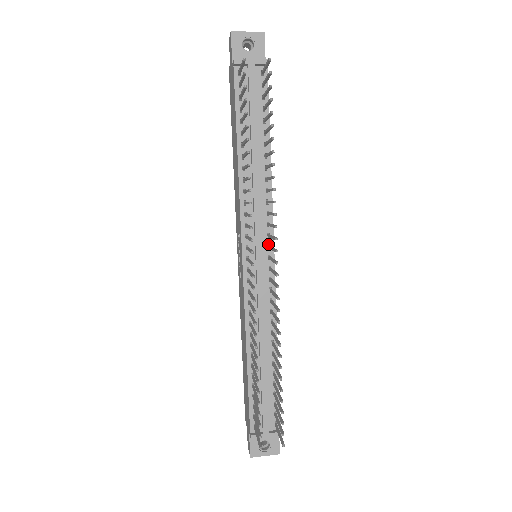
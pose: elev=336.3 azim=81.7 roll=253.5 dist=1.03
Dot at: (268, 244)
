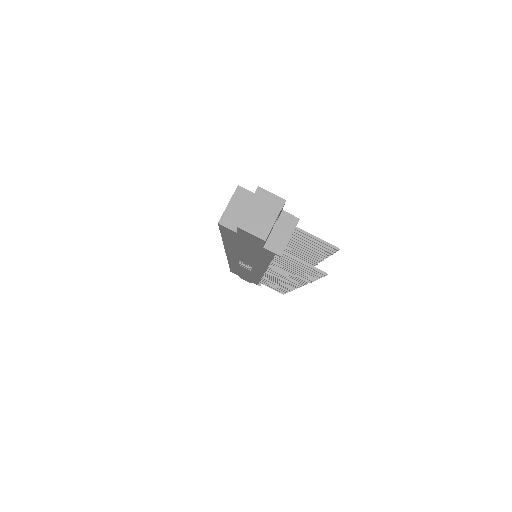
Dot at: occluded
